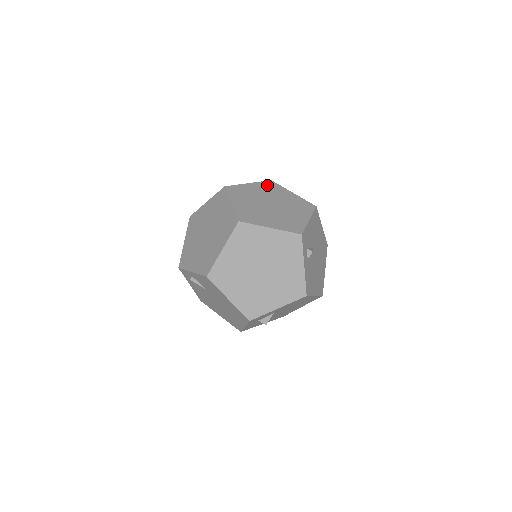
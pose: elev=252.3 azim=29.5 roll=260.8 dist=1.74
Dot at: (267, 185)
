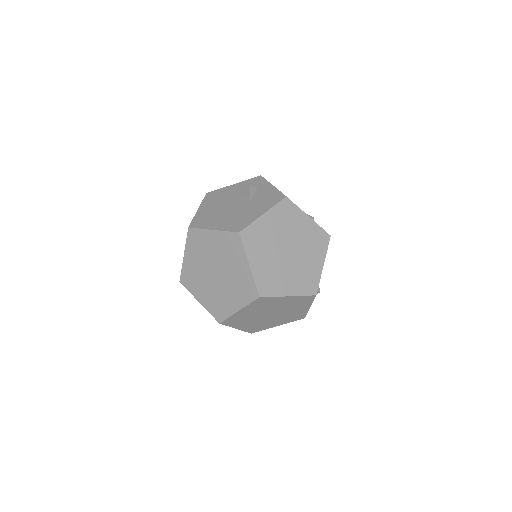
Dot at: (283, 211)
